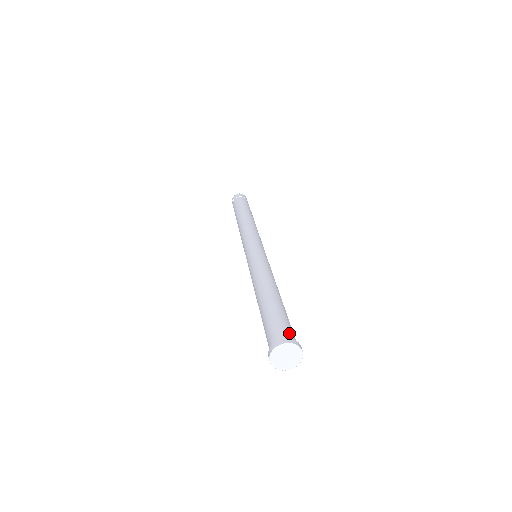
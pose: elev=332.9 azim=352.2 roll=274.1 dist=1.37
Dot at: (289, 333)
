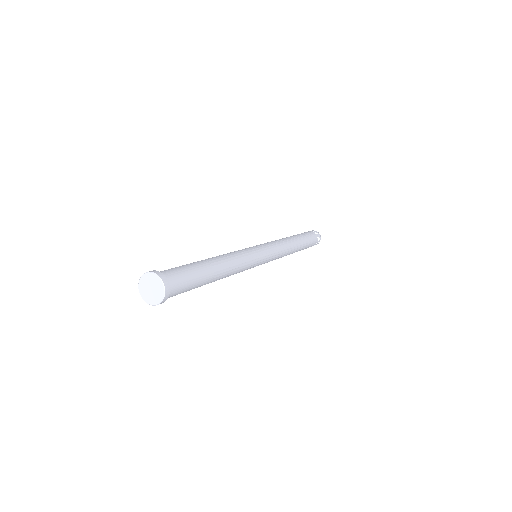
Dot at: (165, 271)
